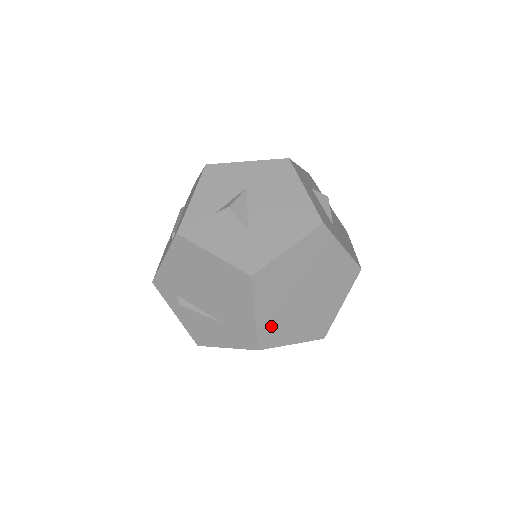
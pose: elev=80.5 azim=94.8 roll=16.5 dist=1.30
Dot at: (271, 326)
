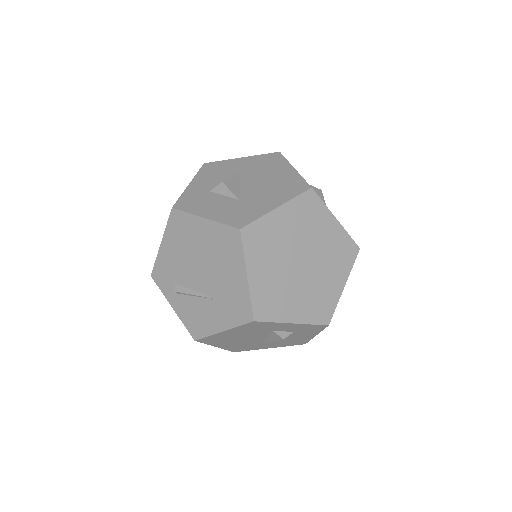
Dot at: (266, 294)
